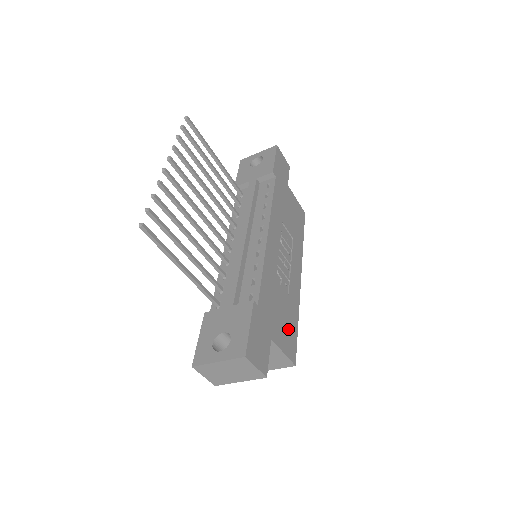
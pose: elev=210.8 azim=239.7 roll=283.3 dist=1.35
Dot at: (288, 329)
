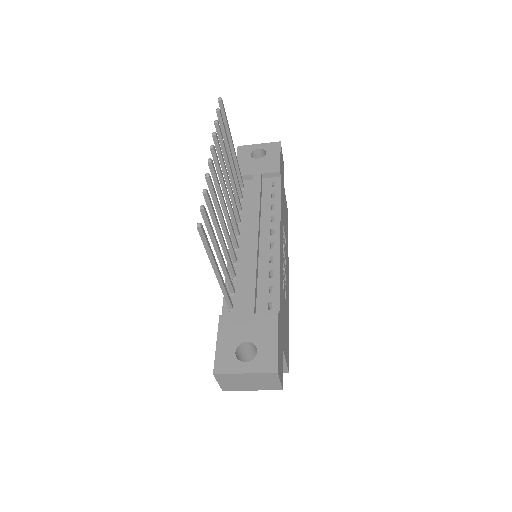
Dot at: (286, 336)
